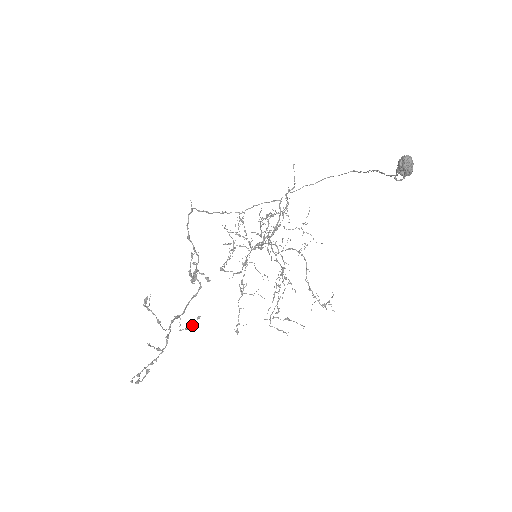
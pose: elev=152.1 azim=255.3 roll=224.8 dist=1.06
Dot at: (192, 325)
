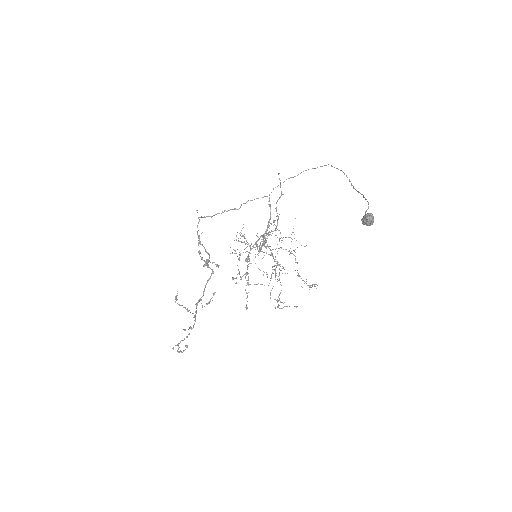
Dot at: (210, 301)
